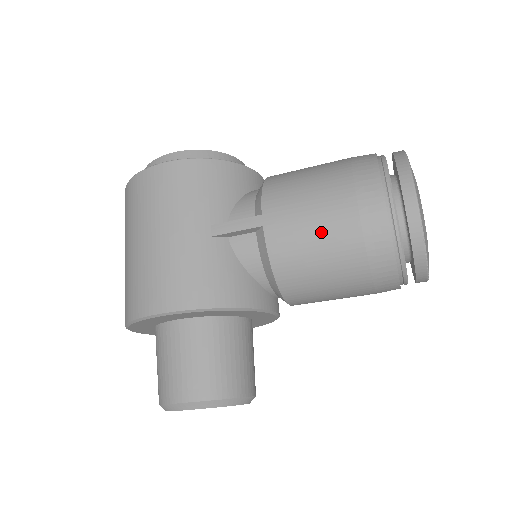
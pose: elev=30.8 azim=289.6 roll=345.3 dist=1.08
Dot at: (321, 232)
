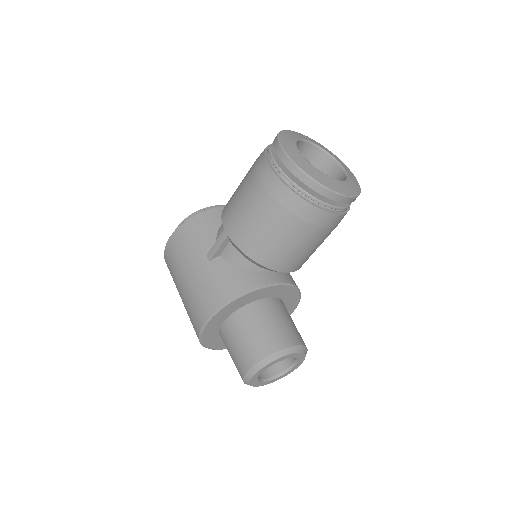
Dot at: (255, 215)
